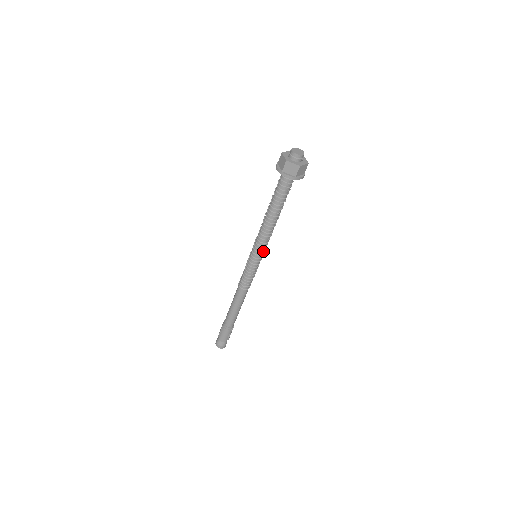
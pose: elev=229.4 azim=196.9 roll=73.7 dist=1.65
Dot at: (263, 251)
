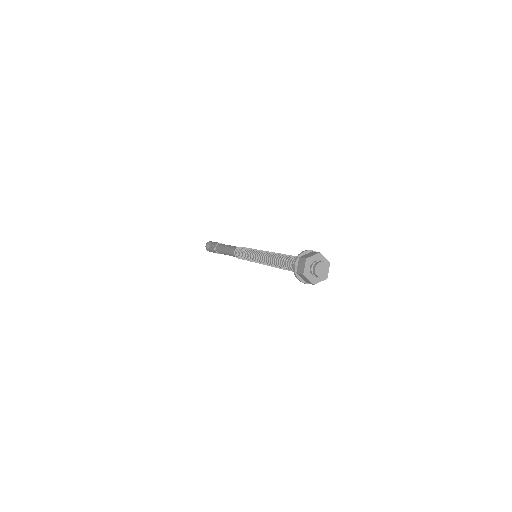
Dot at: occluded
